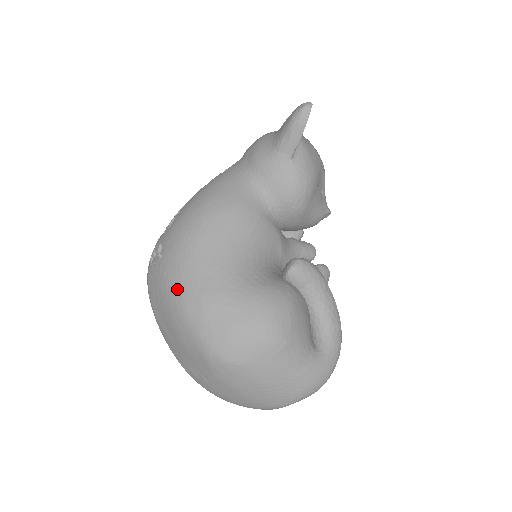
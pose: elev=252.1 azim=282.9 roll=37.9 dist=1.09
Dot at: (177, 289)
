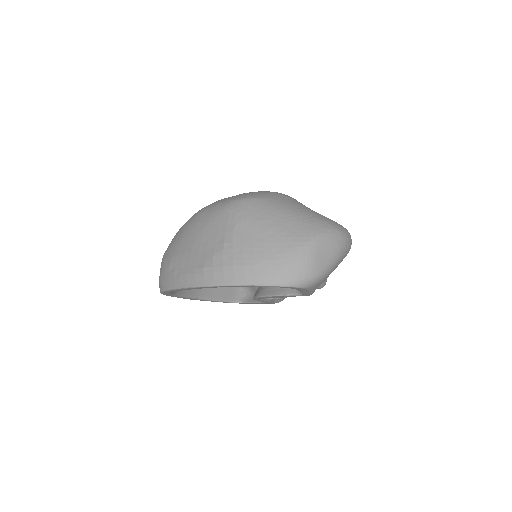
Dot at: (194, 214)
